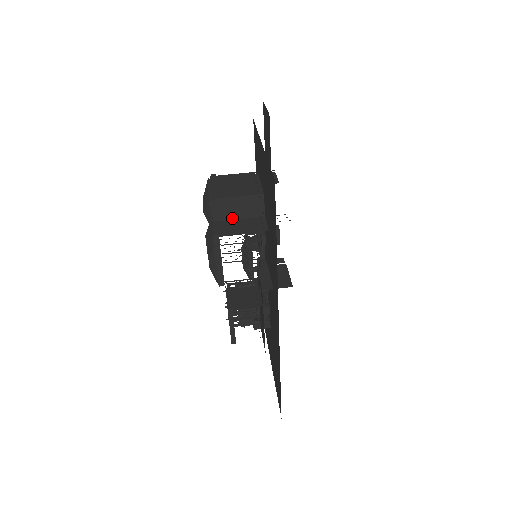
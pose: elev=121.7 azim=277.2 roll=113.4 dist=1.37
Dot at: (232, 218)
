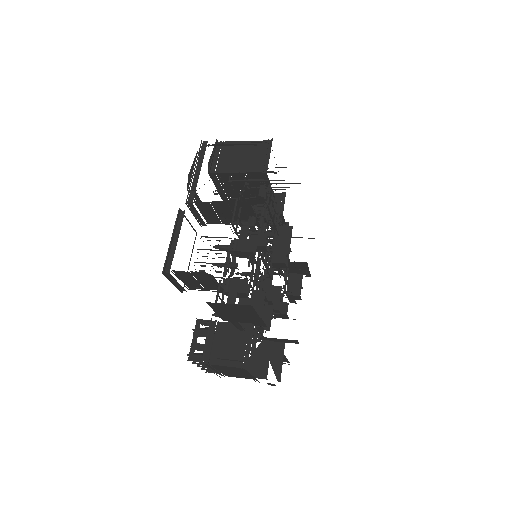
Dot at: (233, 163)
